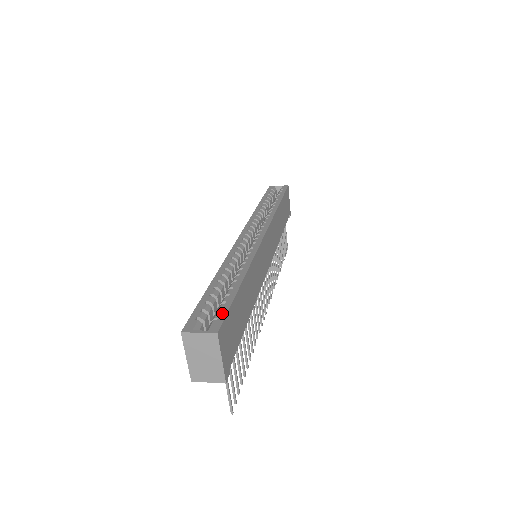
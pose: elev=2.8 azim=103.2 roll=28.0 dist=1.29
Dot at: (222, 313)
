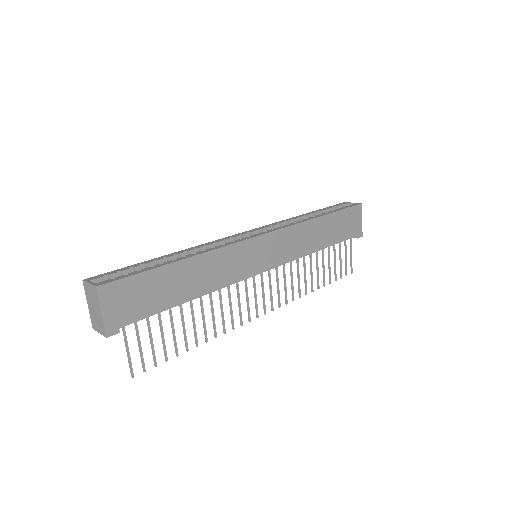
Dot at: (124, 276)
